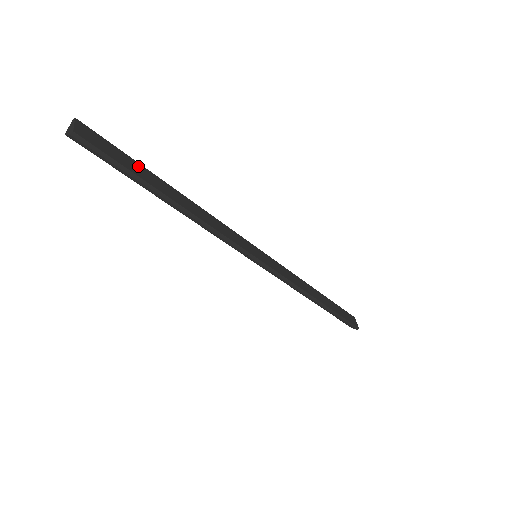
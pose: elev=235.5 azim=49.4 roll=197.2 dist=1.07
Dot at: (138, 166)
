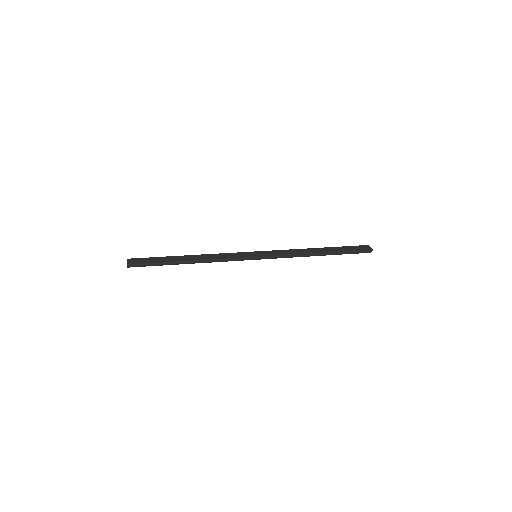
Dot at: (163, 258)
